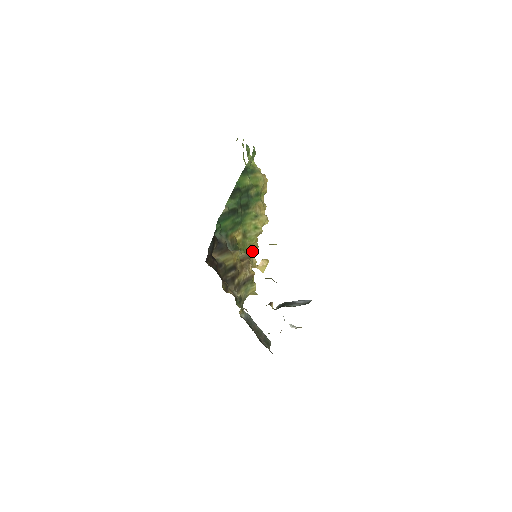
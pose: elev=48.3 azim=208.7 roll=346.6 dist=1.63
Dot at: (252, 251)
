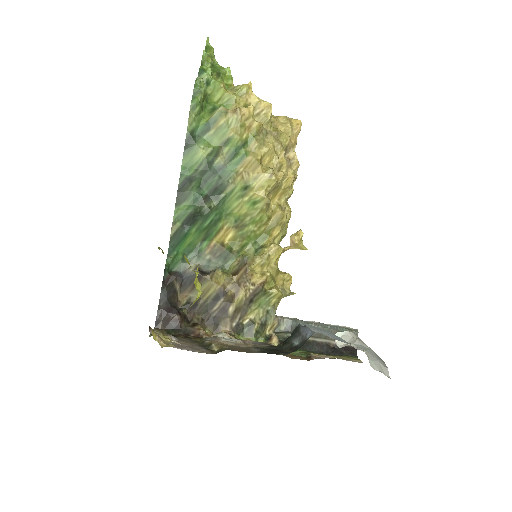
Dot at: (274, 229)
